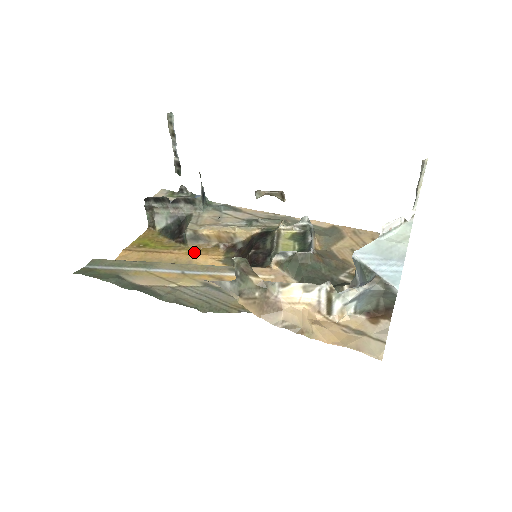
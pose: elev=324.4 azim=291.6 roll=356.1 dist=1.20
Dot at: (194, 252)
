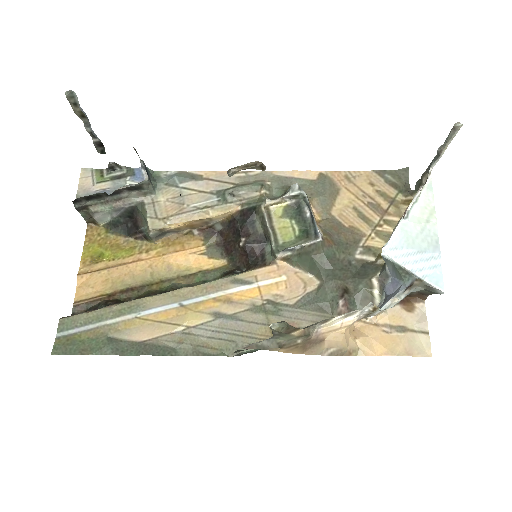
Dot at: (167, 251)
